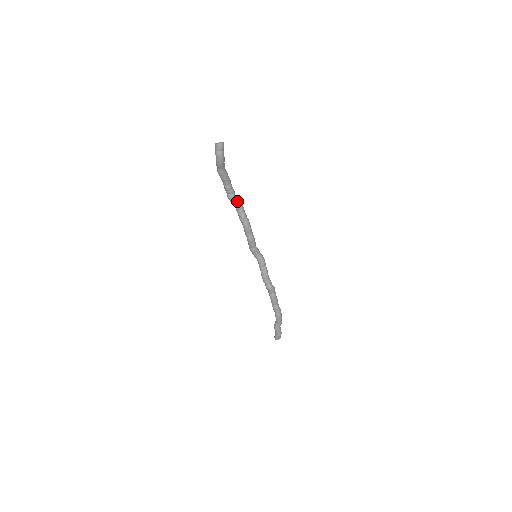
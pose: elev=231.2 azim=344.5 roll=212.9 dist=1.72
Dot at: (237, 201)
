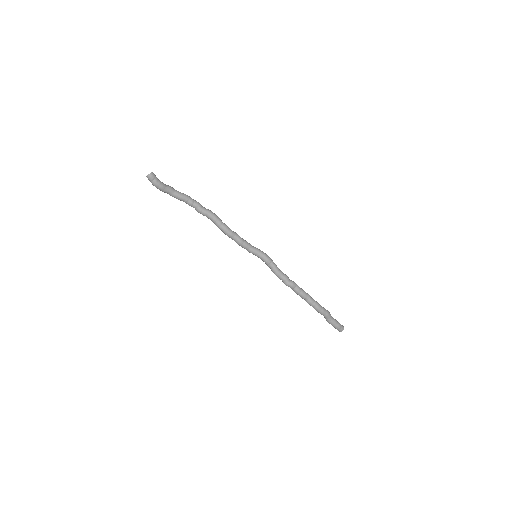
Dot at: (205, 213)
